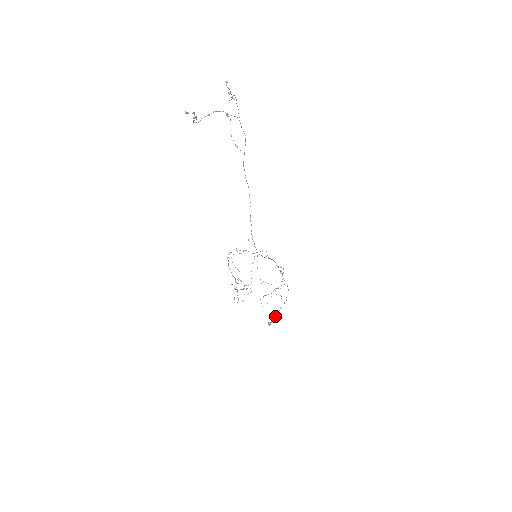
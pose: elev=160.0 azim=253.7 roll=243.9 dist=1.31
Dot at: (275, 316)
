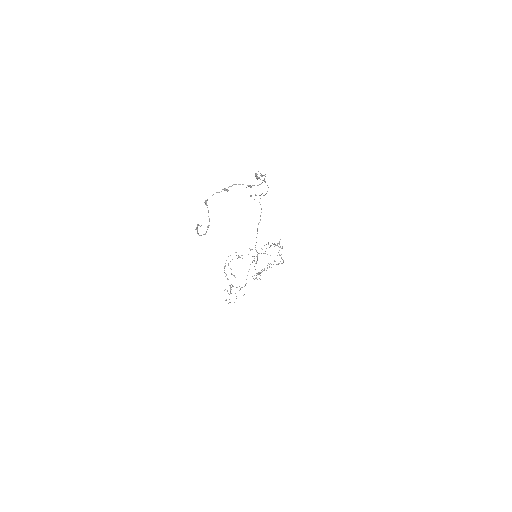
Dot at: occluded
